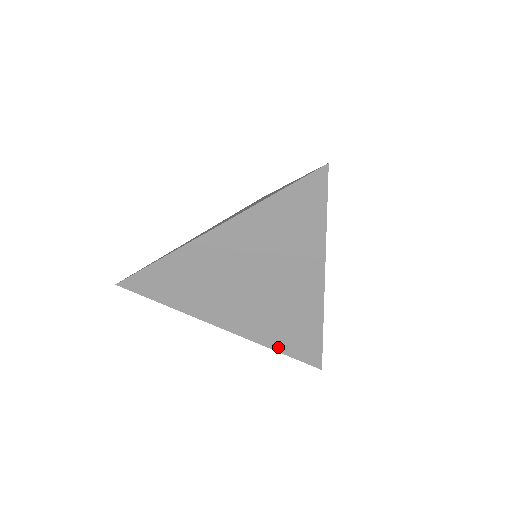
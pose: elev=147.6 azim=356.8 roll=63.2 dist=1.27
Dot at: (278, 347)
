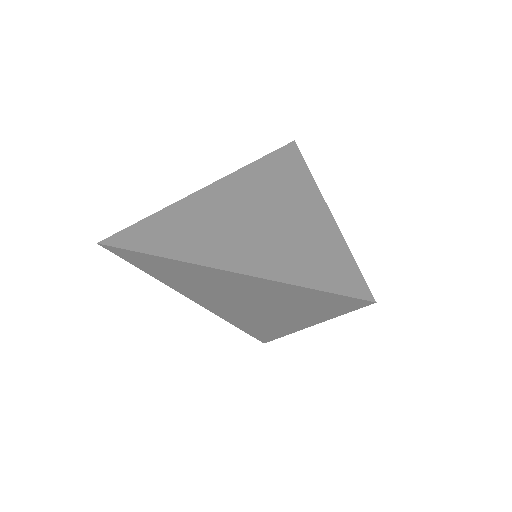
Dot at: (236, 325)
